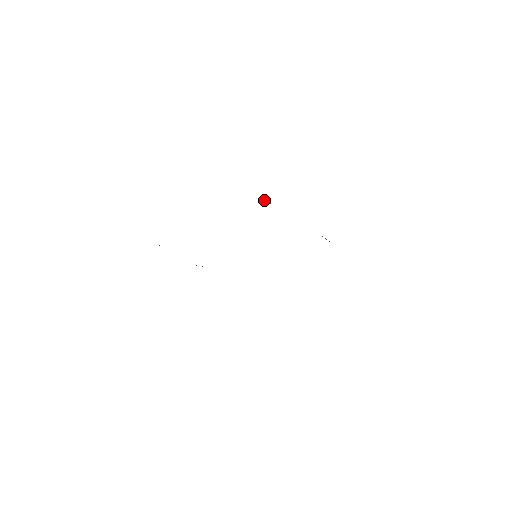
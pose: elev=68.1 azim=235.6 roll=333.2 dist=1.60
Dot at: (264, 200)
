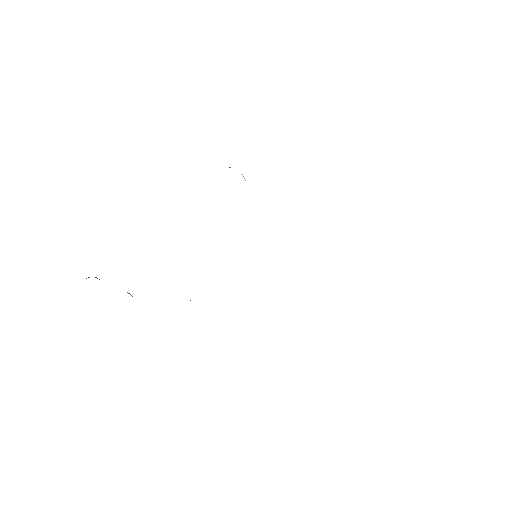
Dot at: (229, 167)
